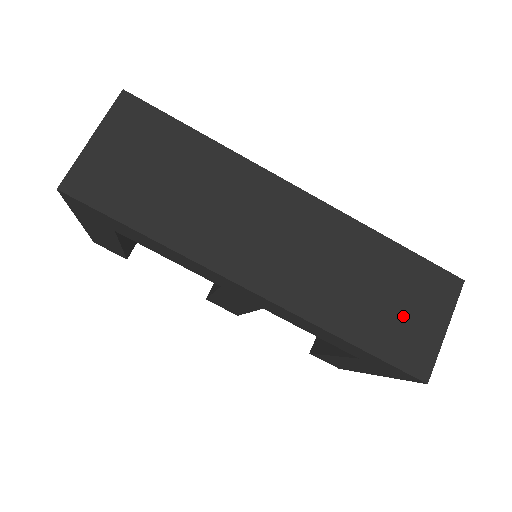
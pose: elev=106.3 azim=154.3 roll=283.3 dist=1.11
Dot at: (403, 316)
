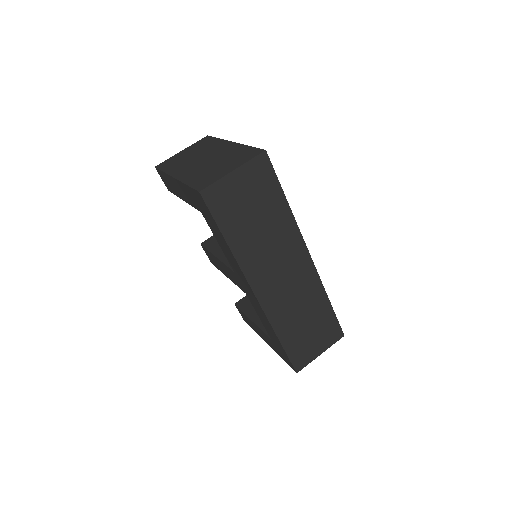
Dot at: (309, 339)
